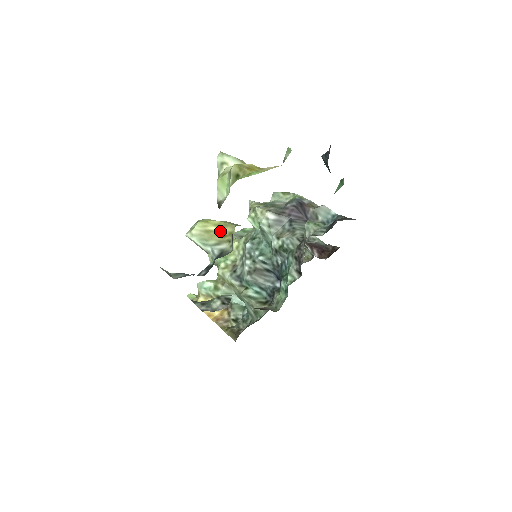
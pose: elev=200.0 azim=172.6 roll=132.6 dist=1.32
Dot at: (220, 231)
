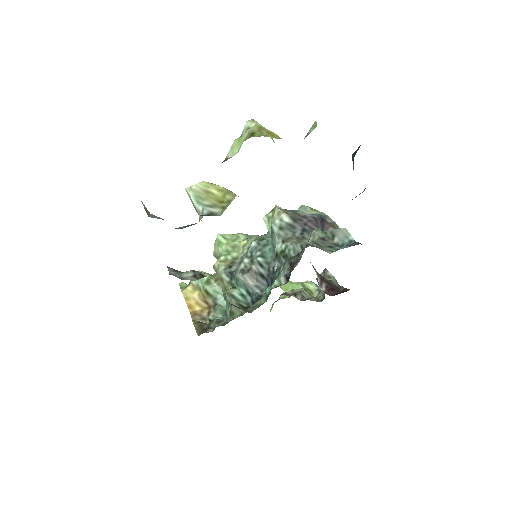
Dot at: (220, 196)
